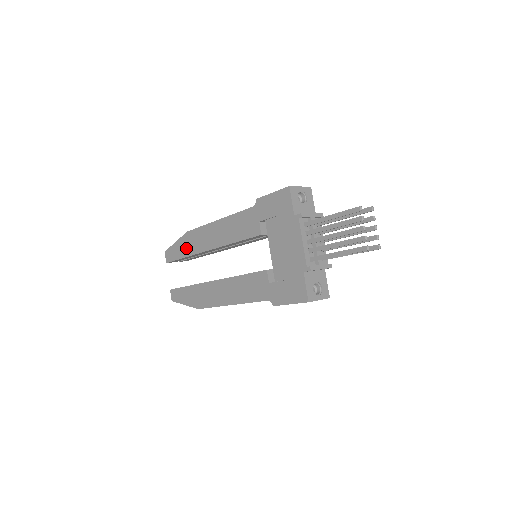
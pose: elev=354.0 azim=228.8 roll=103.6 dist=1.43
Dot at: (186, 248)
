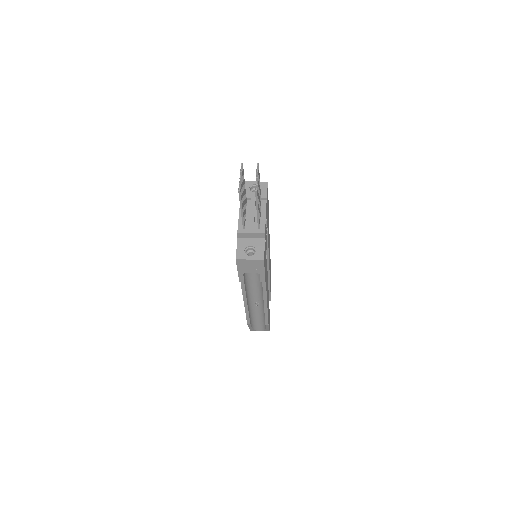
Dot at: occluded
